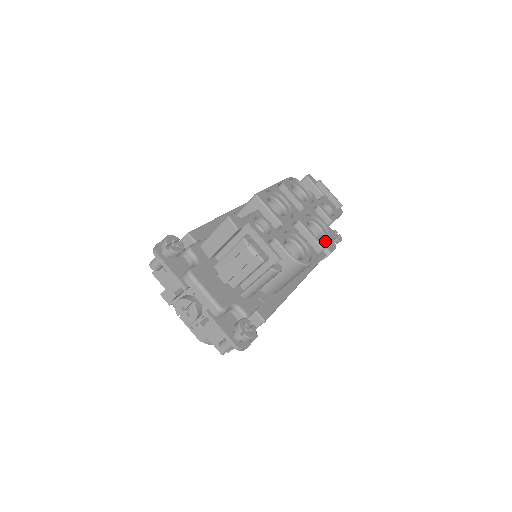
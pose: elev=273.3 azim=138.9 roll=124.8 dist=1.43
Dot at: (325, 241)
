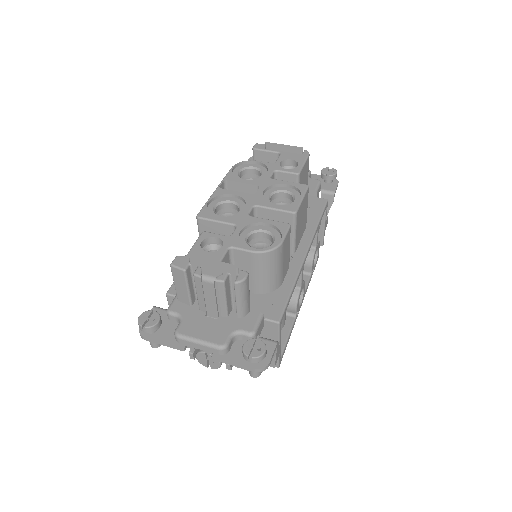
Dot at: (296, 201)
